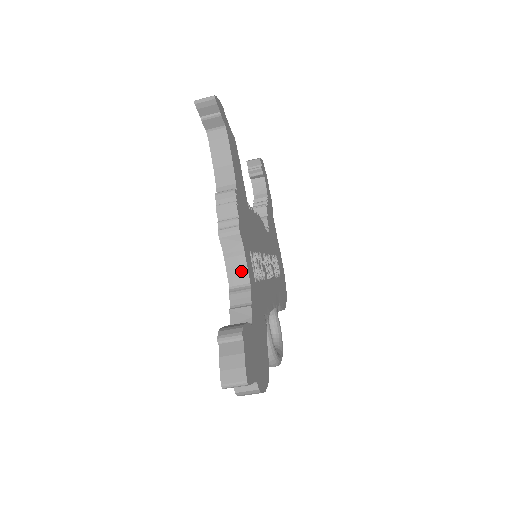
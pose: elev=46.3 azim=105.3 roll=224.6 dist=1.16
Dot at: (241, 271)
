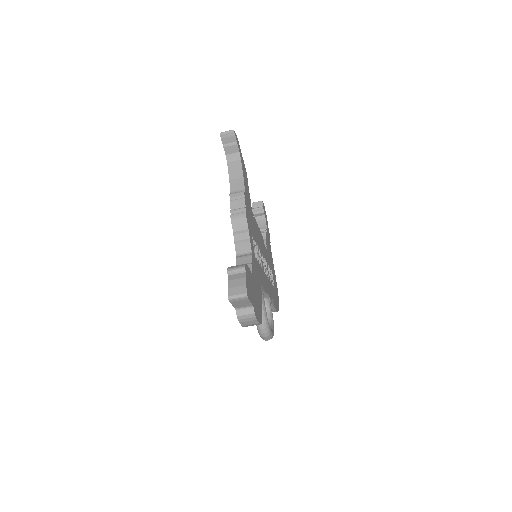
Dot at: (245, 243)
